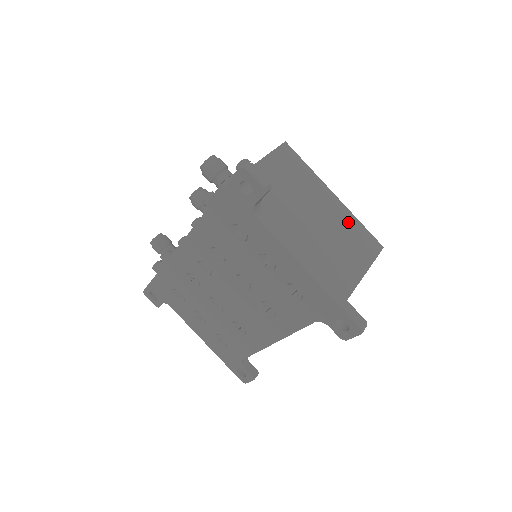
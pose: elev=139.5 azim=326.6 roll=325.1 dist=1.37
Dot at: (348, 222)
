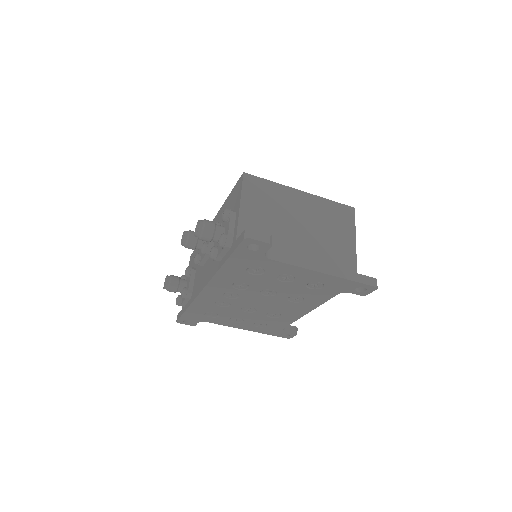
Dot at: (323, 207)
